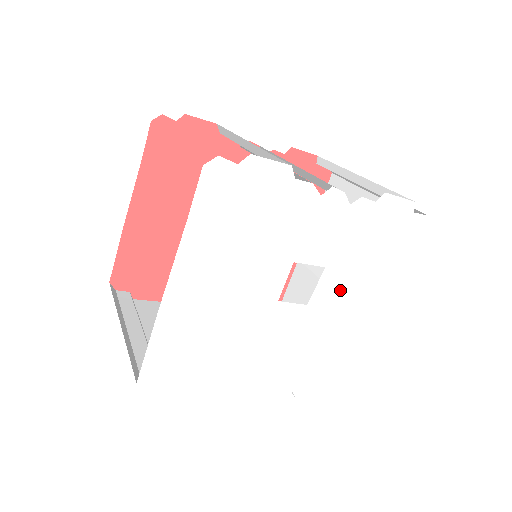
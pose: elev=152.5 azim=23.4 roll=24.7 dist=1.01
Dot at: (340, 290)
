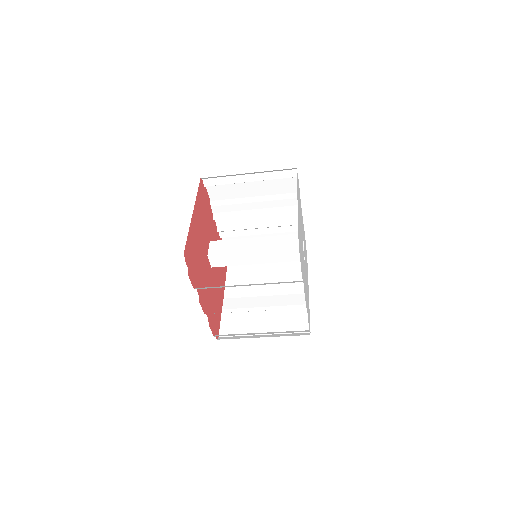
Dot at: (305, 264)
